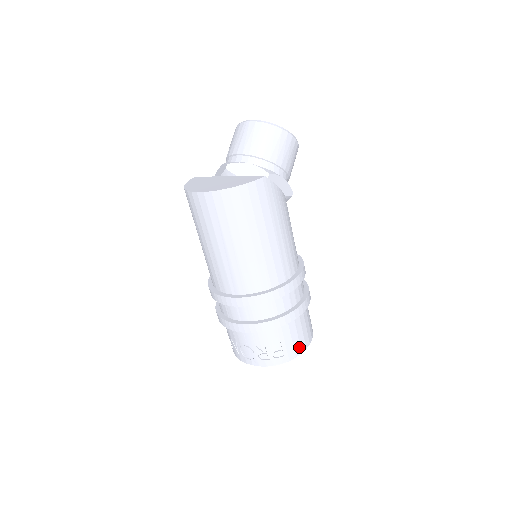
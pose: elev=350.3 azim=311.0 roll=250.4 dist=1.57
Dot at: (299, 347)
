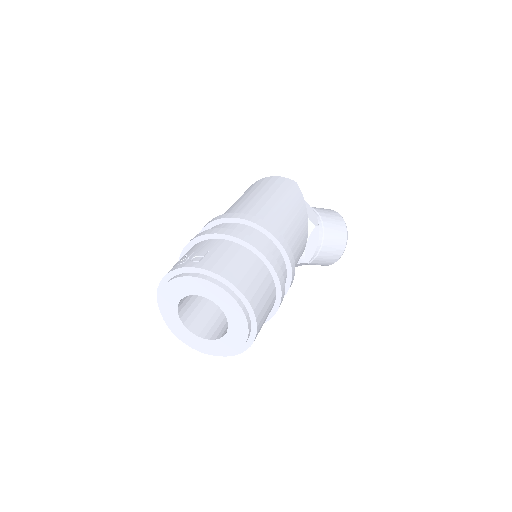
Dot at: (222, 269)
